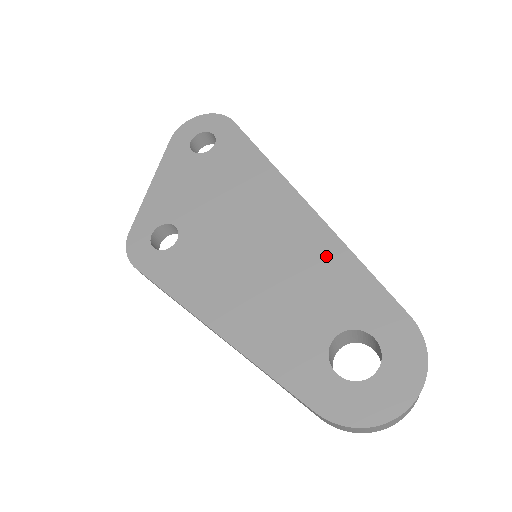
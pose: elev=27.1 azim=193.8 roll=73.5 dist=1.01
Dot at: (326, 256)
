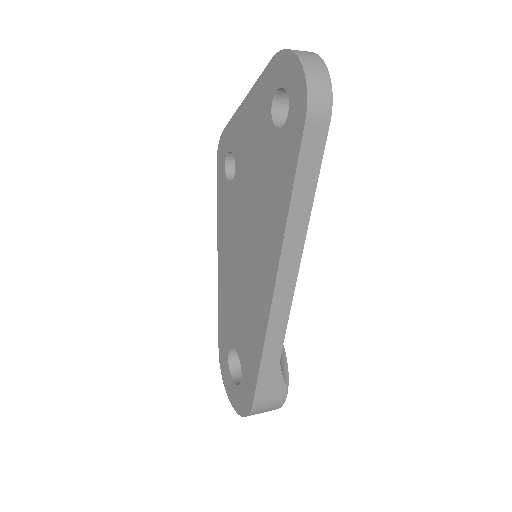
Dot at: (256, 326)
